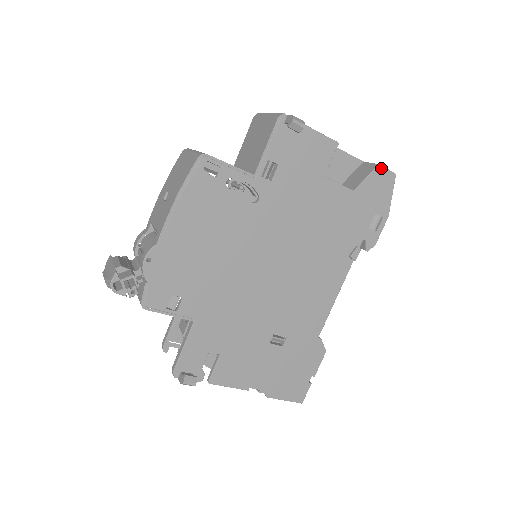
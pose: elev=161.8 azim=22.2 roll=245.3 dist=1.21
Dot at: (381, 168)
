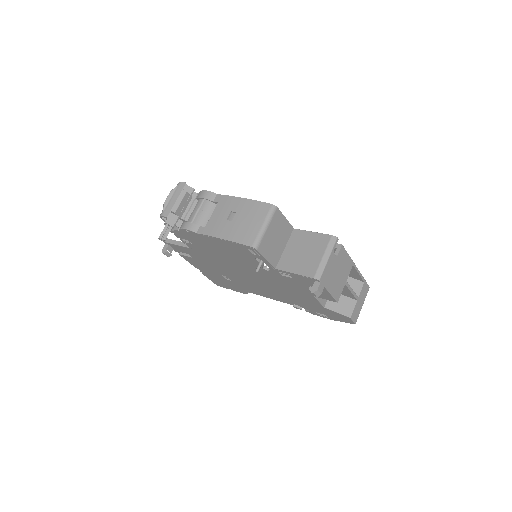
Dot at: (350, 319)
